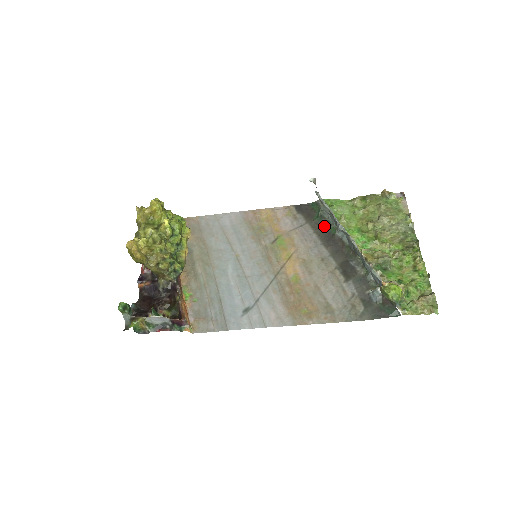
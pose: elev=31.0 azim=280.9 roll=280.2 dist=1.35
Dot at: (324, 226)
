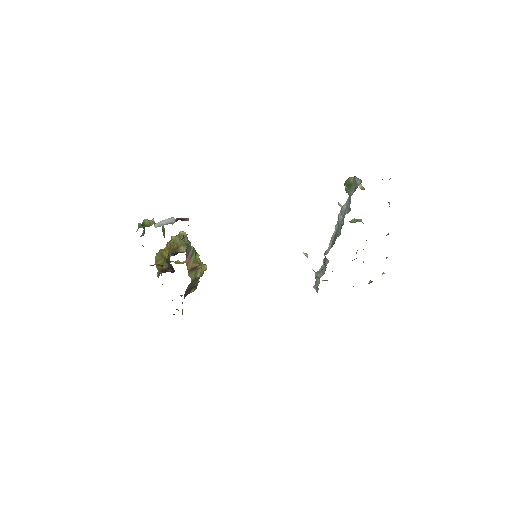
Dot at: occluded
